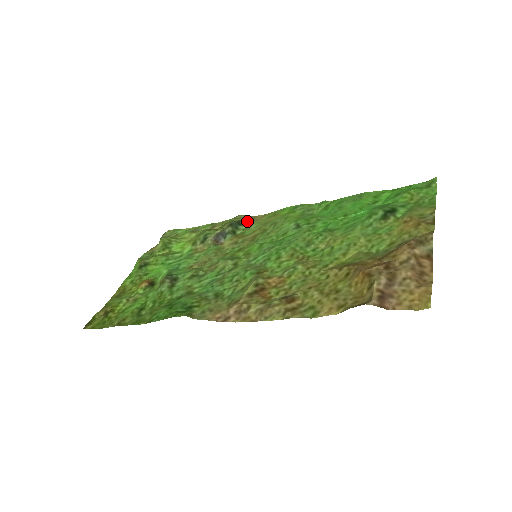
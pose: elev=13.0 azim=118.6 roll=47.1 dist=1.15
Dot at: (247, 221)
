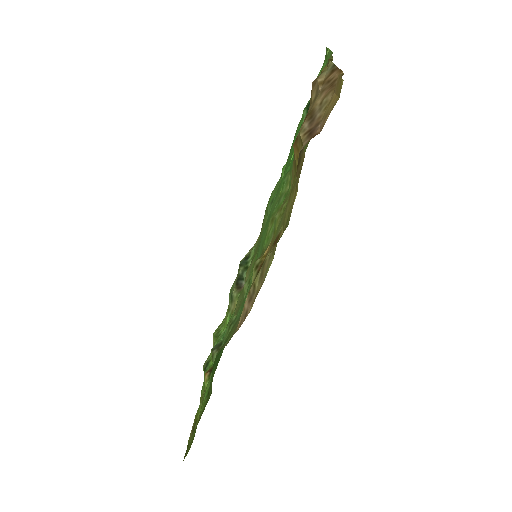
Dot at: (251, 251)
